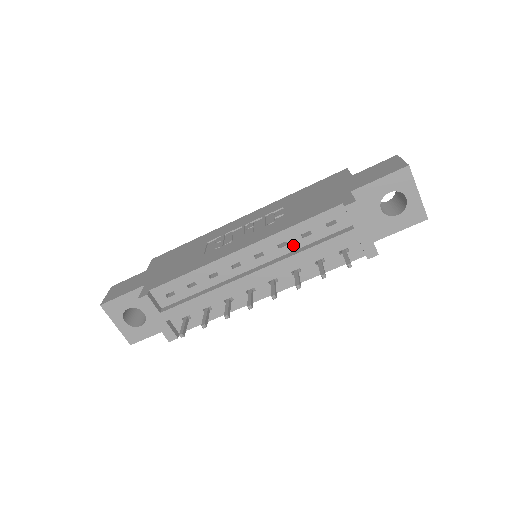
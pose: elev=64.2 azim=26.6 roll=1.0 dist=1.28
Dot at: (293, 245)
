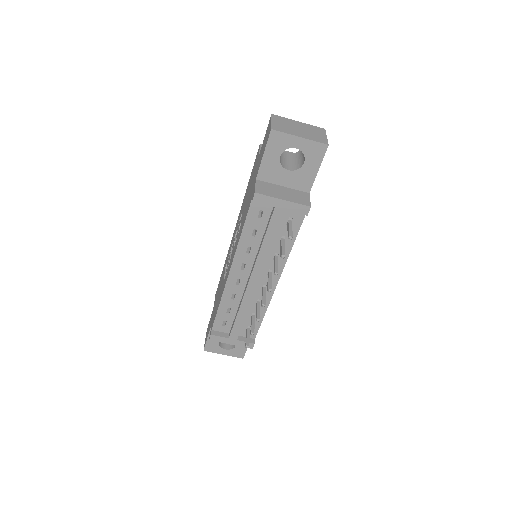
Dot at: (255, 245)
